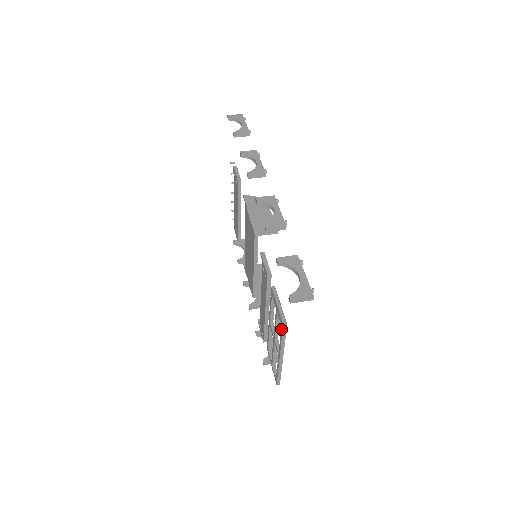
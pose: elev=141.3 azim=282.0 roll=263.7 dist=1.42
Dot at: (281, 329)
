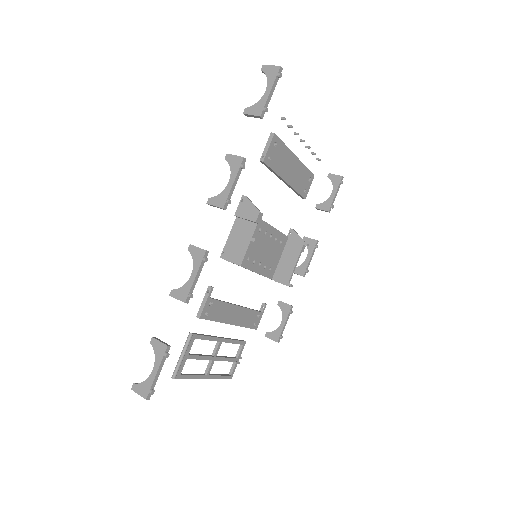
Dot at: (179, 374)
